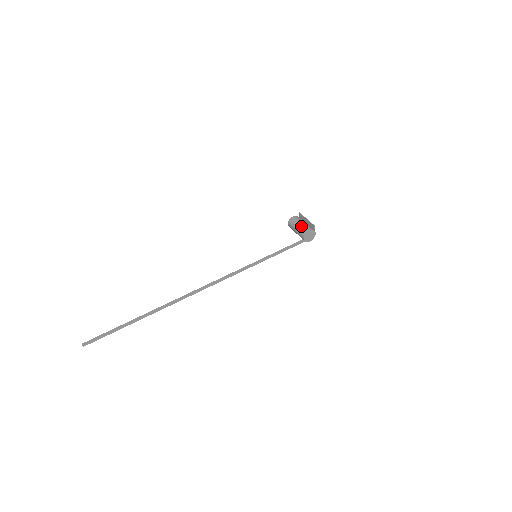
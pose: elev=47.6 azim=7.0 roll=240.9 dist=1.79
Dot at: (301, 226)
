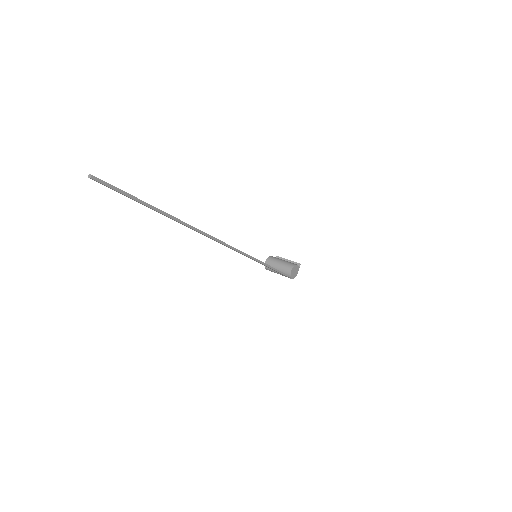
Dot at: (286, 261)
